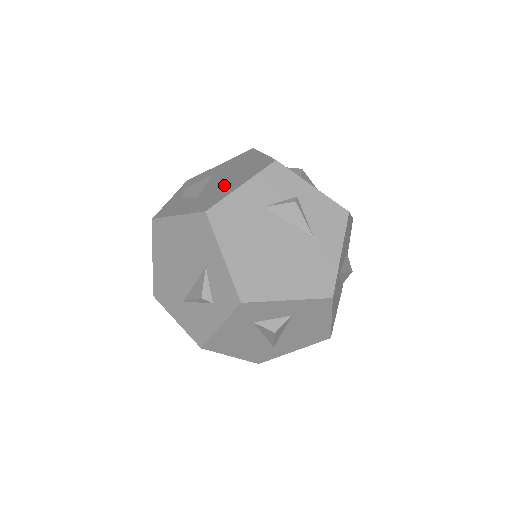
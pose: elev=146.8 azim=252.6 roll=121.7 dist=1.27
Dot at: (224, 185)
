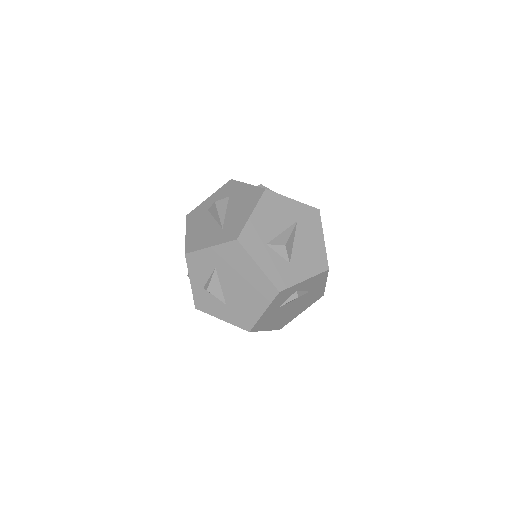
Dot at: (244, 301)
